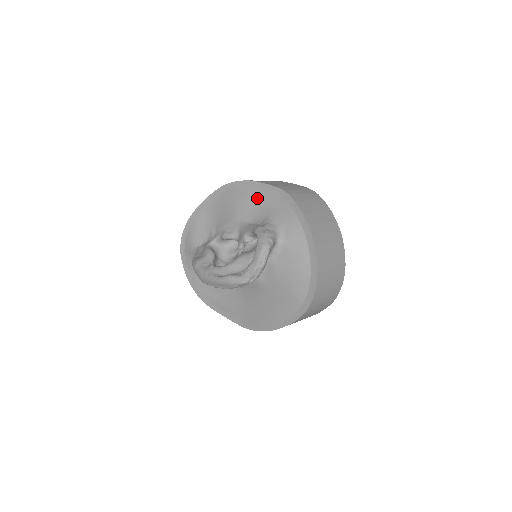
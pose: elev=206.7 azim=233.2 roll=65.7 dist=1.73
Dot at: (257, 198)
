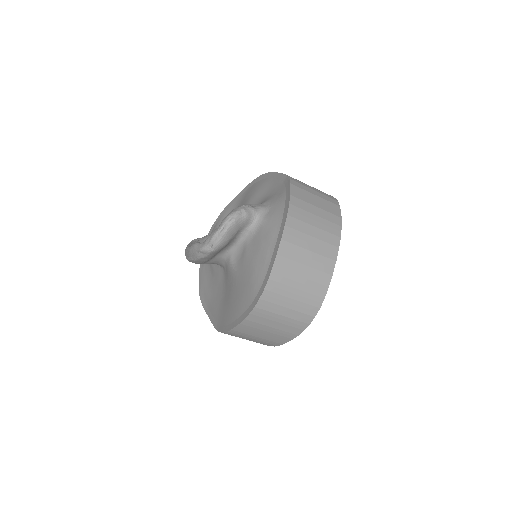
Dot at: (267, 187)
